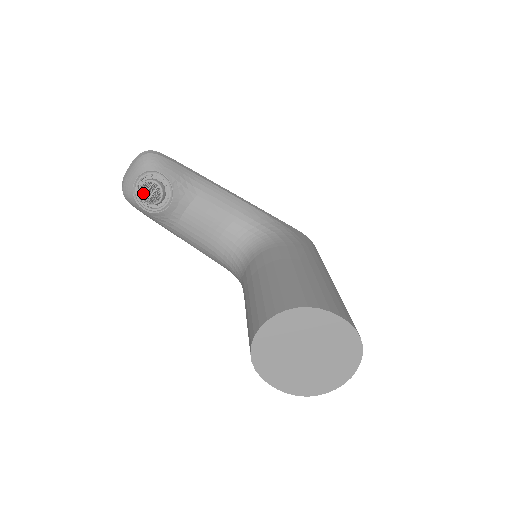
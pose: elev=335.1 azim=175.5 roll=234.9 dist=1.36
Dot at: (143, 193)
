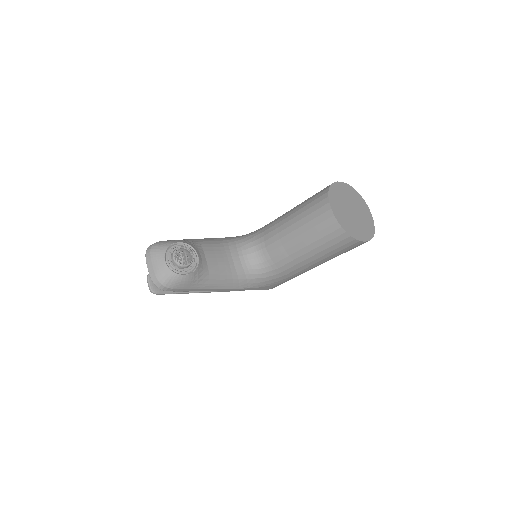
Dot at: (179, 262)
